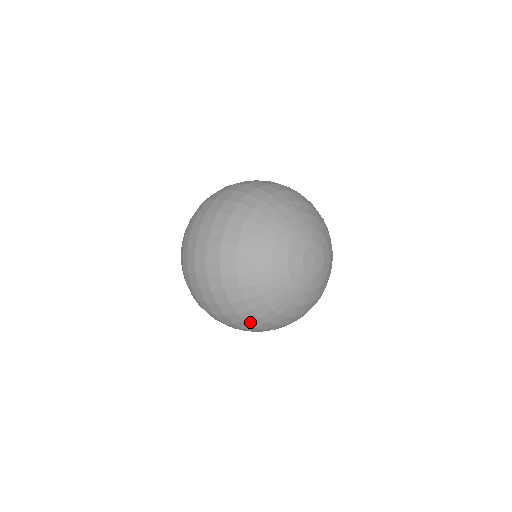
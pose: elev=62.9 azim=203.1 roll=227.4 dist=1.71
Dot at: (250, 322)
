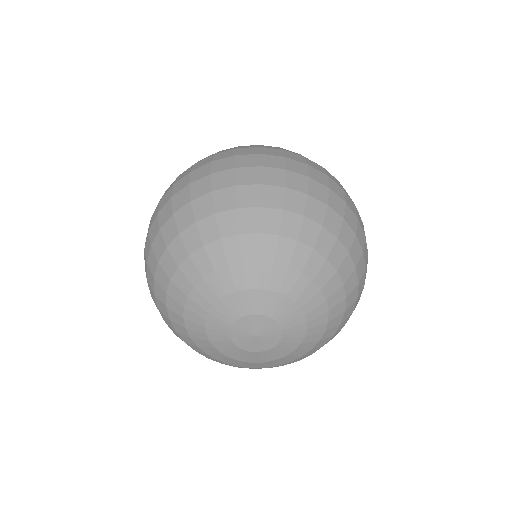
Dot at: occluded
